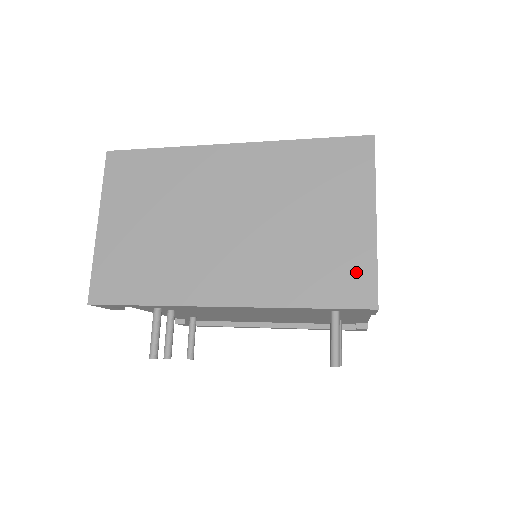
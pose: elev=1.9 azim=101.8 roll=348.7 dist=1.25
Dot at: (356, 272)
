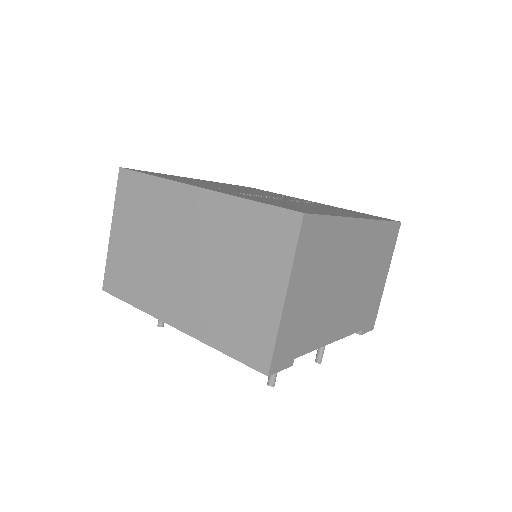
Dot at: (260, 339)
